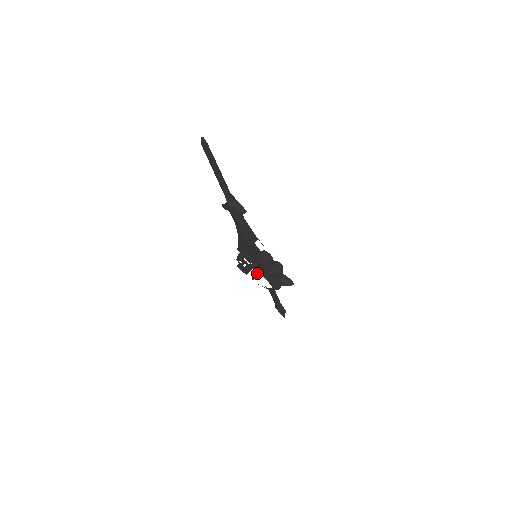
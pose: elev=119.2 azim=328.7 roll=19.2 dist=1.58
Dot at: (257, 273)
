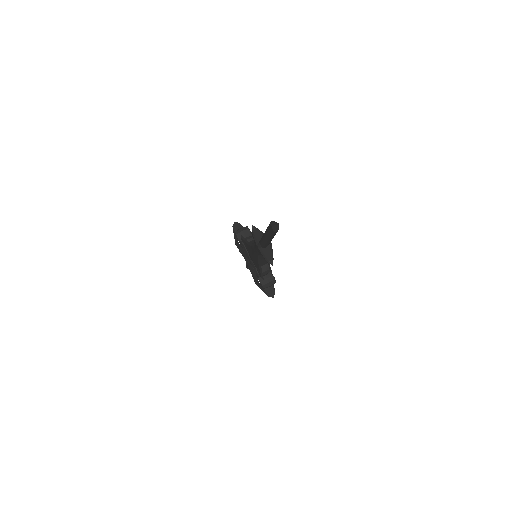
Dot at: occluded
